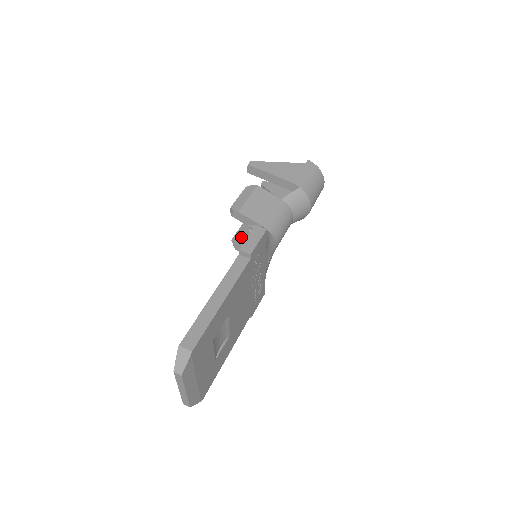
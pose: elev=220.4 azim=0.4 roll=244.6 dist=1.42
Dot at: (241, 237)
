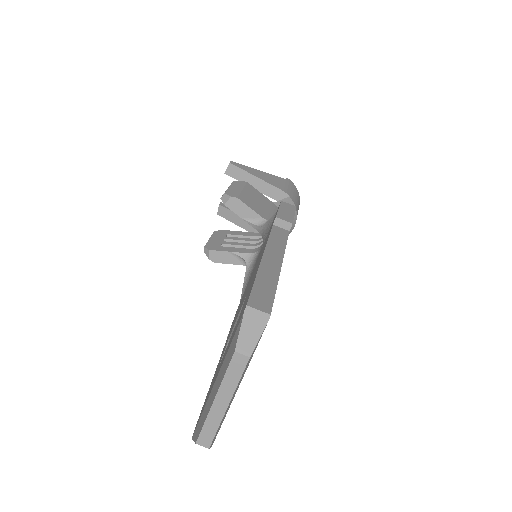
Dot at: (217, 244)
